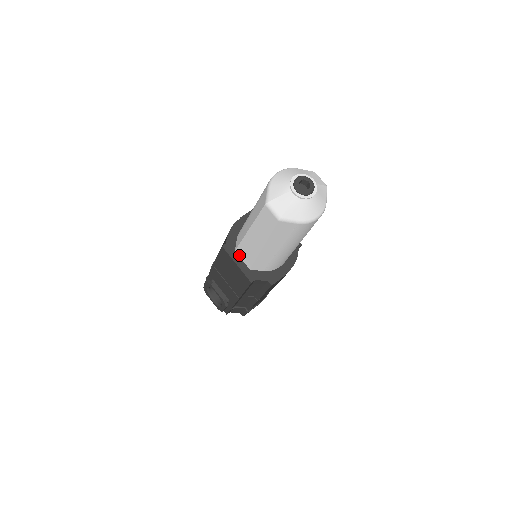
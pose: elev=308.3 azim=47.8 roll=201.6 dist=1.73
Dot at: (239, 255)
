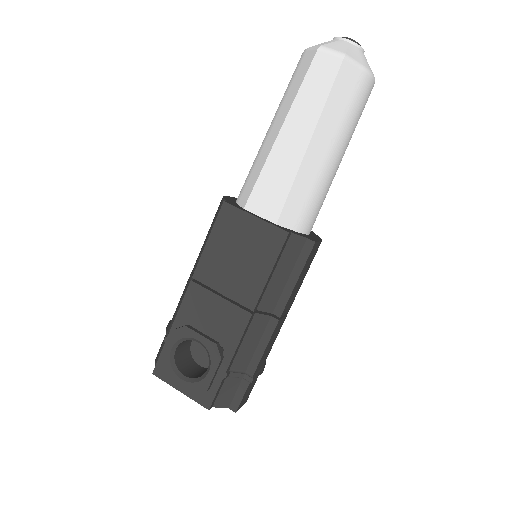
Dot at: (253, 210)
